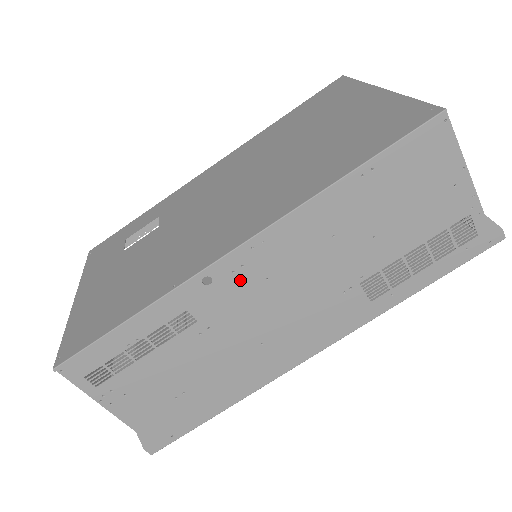
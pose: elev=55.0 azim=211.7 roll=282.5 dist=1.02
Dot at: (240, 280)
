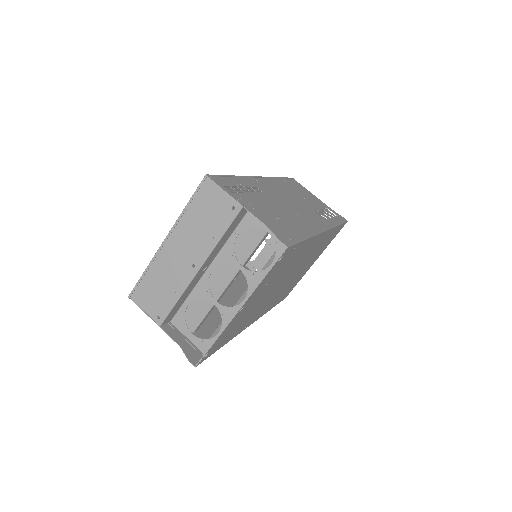
Dot at: (268, 187)
